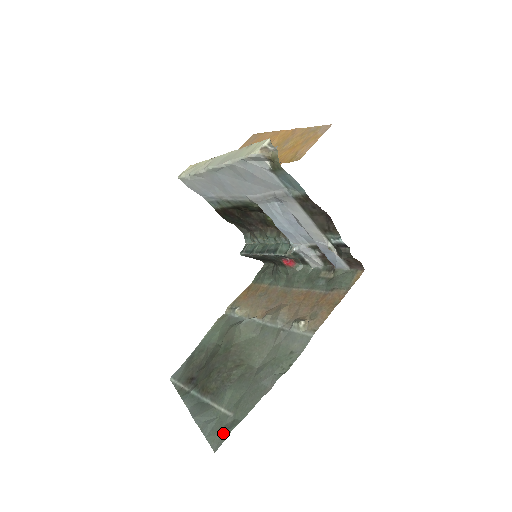
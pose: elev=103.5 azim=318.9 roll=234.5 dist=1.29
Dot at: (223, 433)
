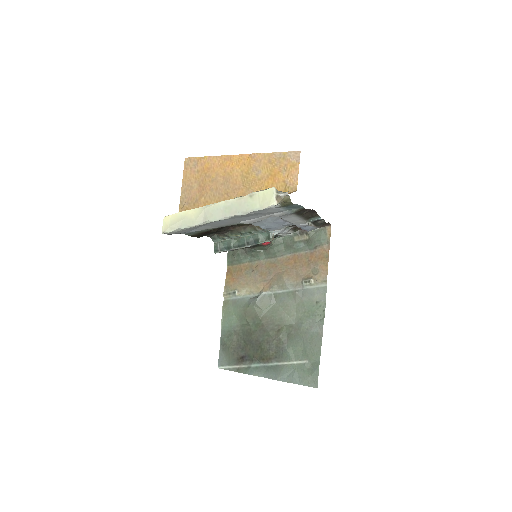
Dot at: (312, 375)
